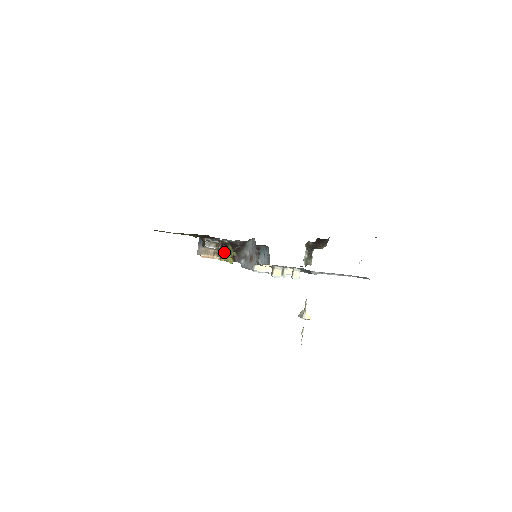
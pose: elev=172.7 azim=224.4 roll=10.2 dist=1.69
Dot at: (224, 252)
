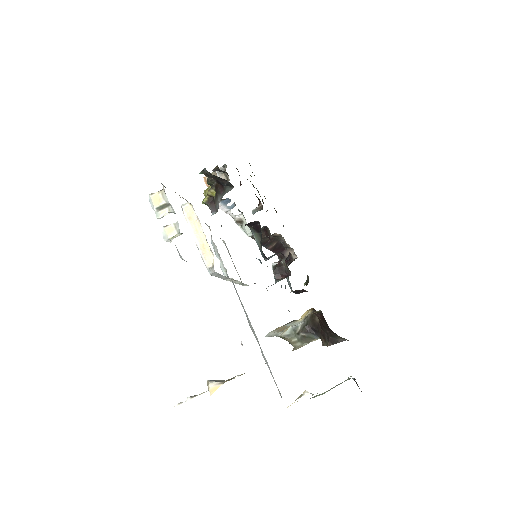
Dot at: occluded
